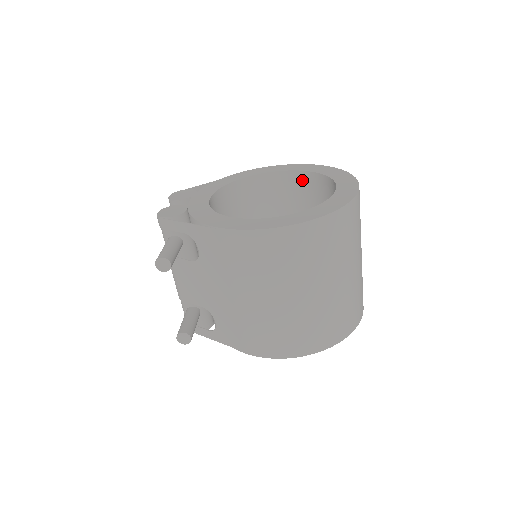
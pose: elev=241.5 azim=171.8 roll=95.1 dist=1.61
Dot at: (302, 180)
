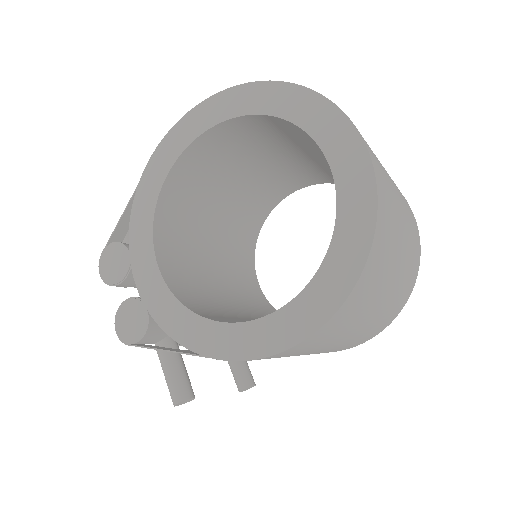
Dot at: (248, 124)
